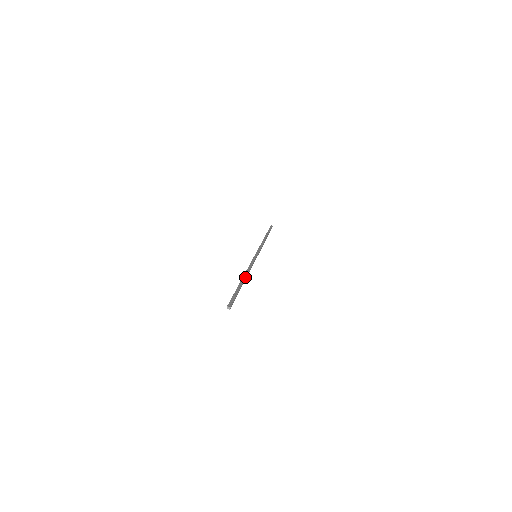
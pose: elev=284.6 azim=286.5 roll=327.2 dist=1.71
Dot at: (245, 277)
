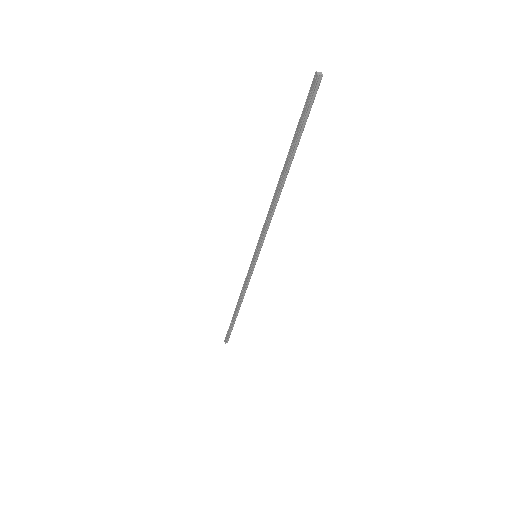
Dot at: (282, 180)
